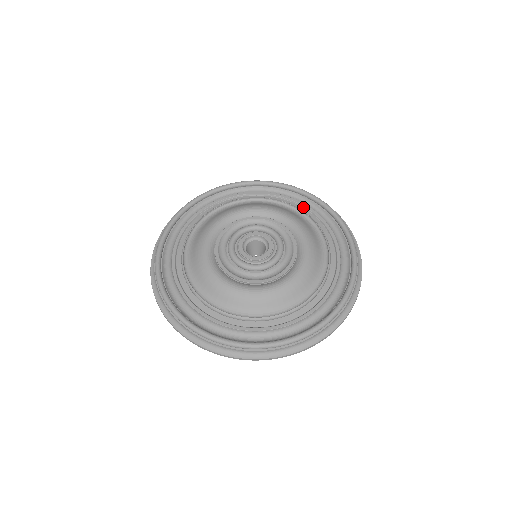
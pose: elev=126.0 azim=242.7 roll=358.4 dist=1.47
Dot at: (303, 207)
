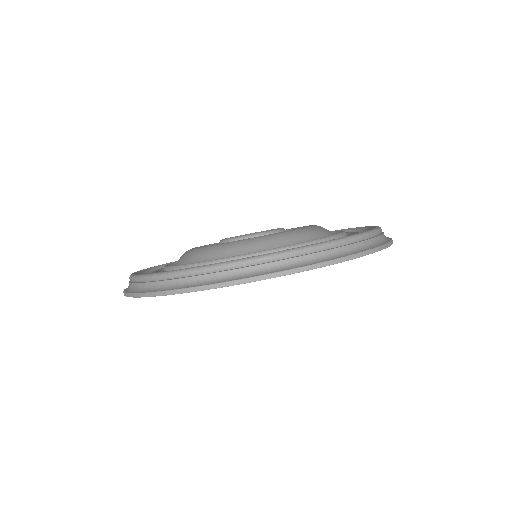
Dot at: occluded
